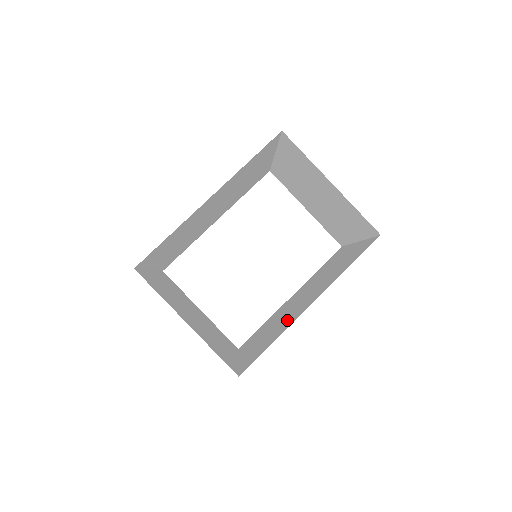
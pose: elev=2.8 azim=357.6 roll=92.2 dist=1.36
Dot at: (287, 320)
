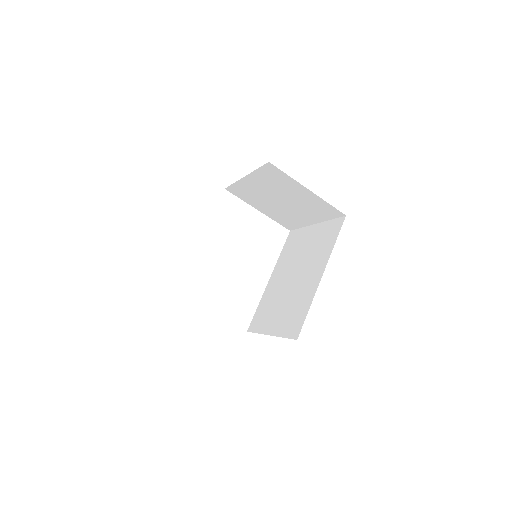
Dot at: (302, 292)
